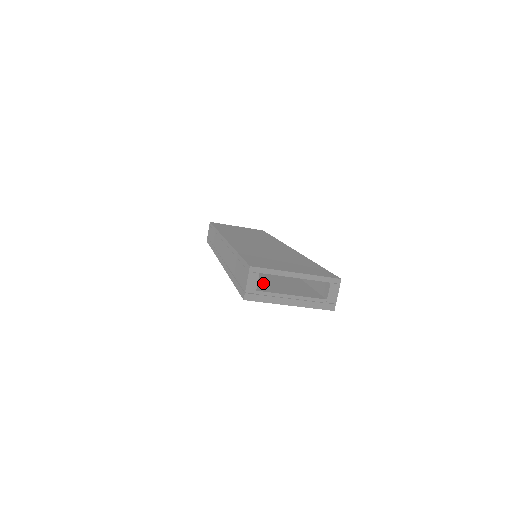
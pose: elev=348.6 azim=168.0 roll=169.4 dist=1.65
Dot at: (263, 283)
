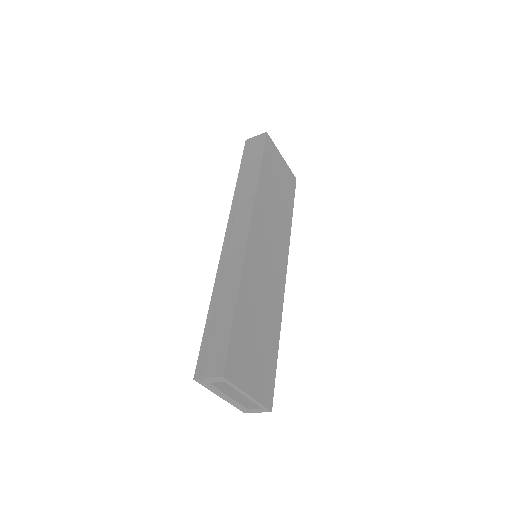
Dot at: occluded
